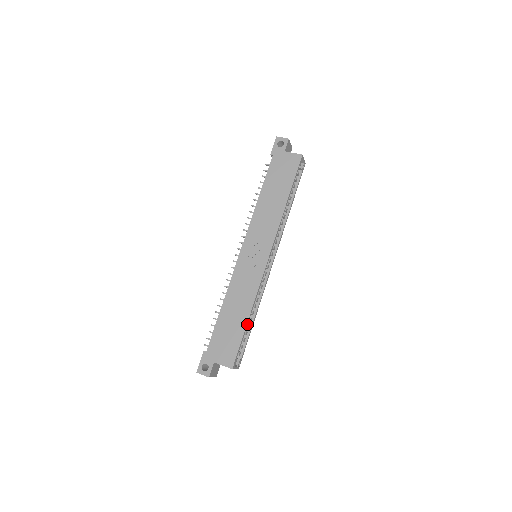
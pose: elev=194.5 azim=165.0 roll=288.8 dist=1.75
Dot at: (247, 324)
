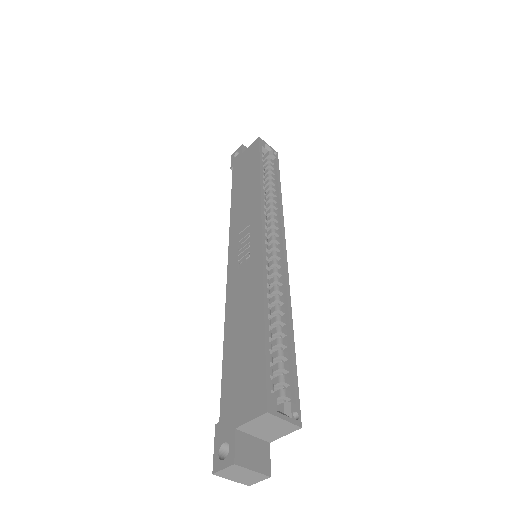
Dot at: (266, 326)
